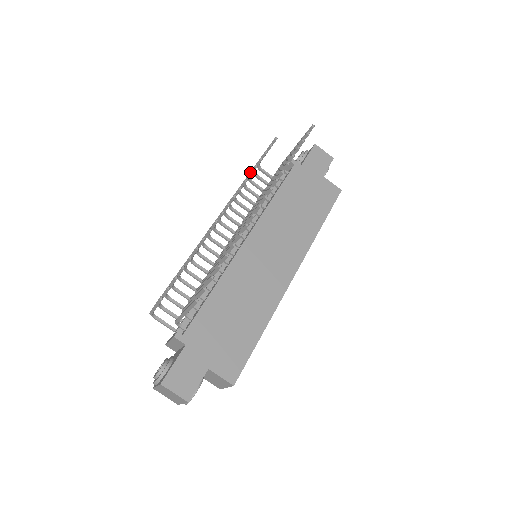
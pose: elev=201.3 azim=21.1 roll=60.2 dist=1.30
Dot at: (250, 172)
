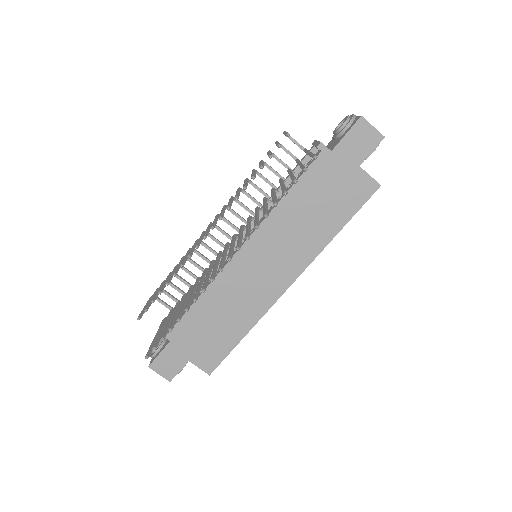
Dot at: (243, 187)
